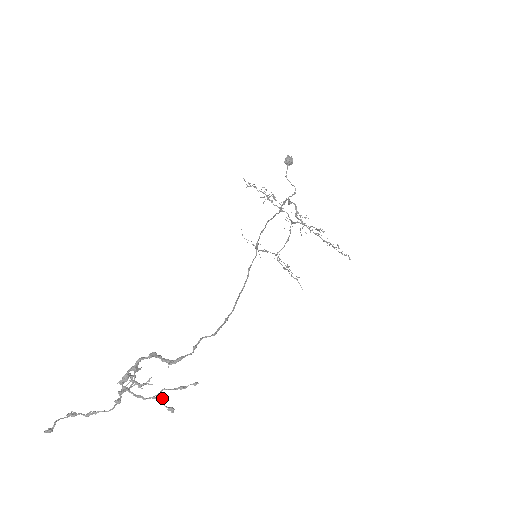
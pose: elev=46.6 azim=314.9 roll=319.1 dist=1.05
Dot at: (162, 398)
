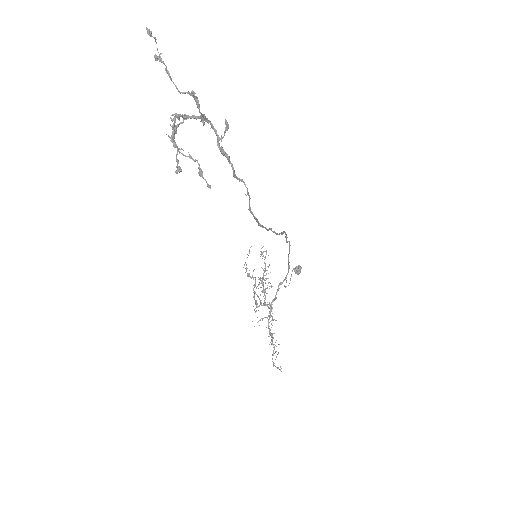
Dot at: occluded
